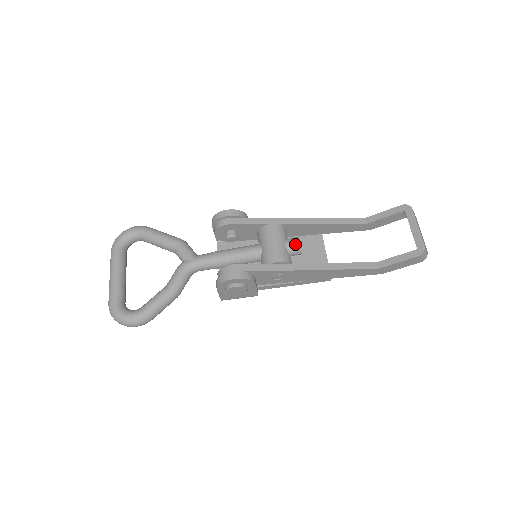
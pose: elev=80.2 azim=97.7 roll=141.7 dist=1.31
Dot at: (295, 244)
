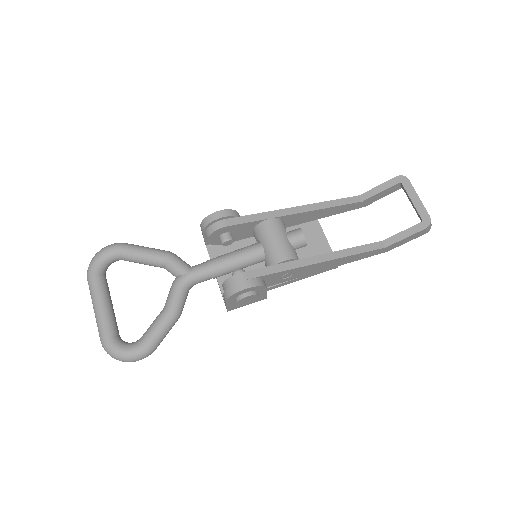
Dot at: (299, 237)
